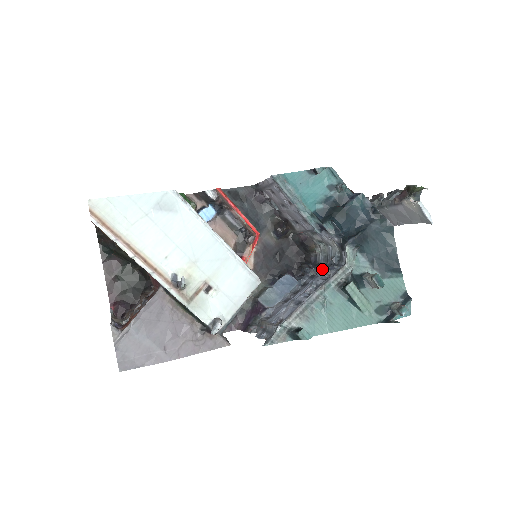
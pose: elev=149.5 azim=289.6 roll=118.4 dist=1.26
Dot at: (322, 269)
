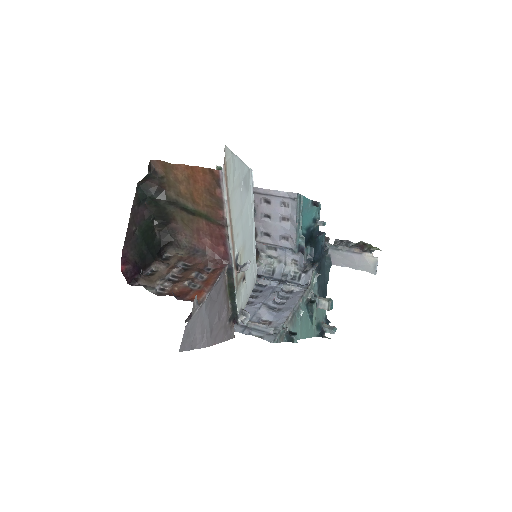
Dot at: (279, 282)
